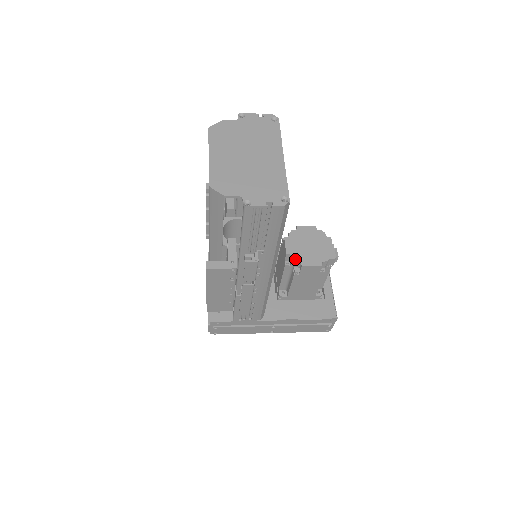
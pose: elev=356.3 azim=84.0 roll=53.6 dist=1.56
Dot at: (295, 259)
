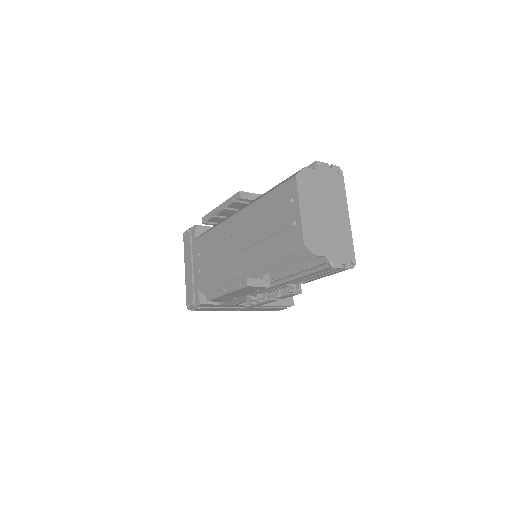
Dot at: occluded
